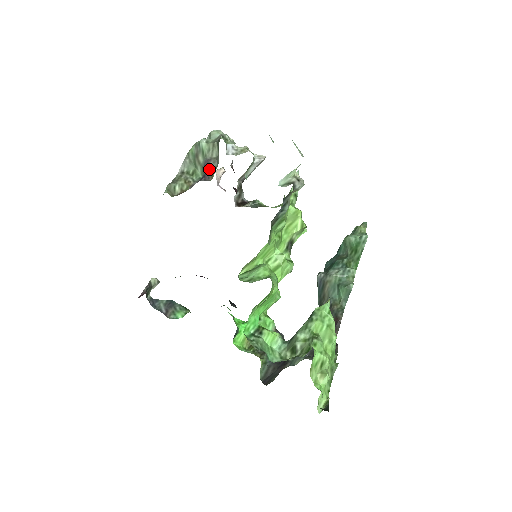
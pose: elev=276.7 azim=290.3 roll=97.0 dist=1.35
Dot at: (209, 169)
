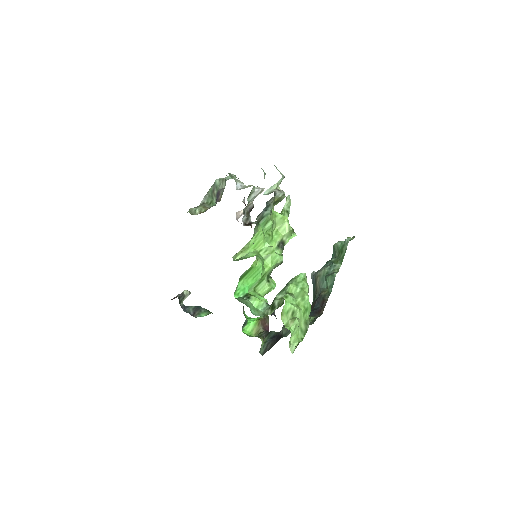
Dot at: (219, 195)
